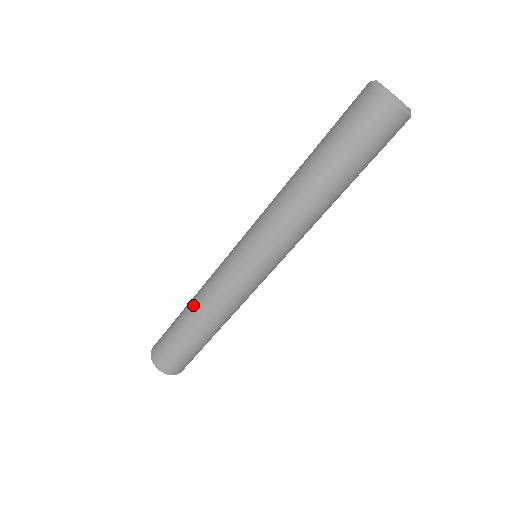
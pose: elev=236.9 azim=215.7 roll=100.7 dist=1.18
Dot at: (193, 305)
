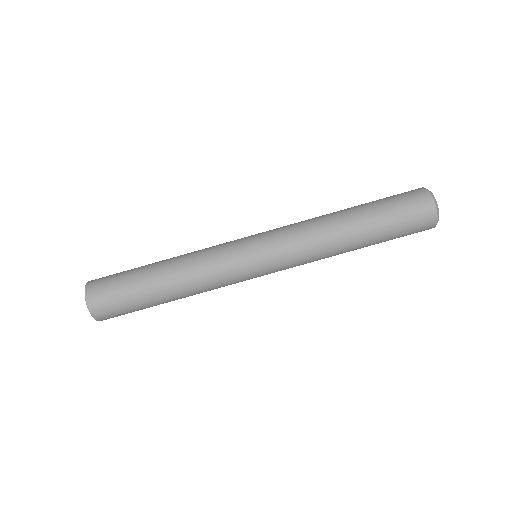
Dot at: (172, 259)
